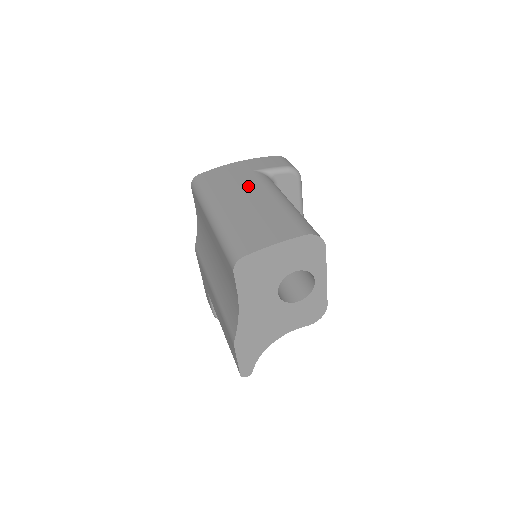
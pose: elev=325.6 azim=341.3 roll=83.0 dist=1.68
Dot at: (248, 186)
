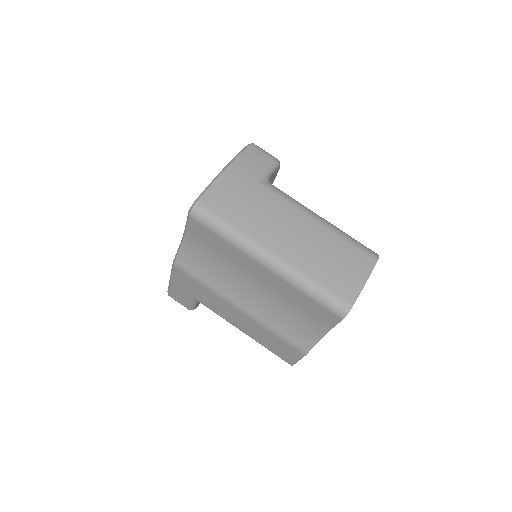
Dot at: (276, 210)
